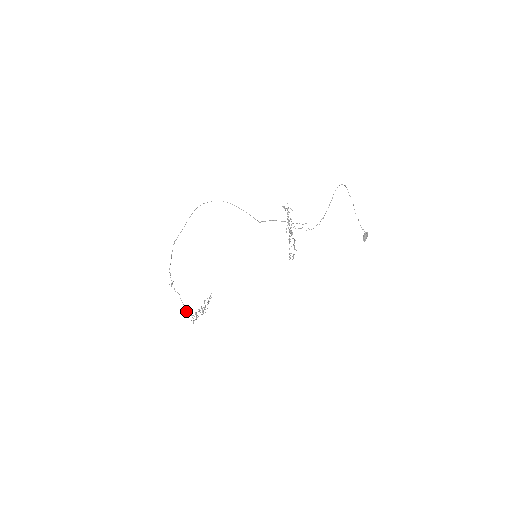
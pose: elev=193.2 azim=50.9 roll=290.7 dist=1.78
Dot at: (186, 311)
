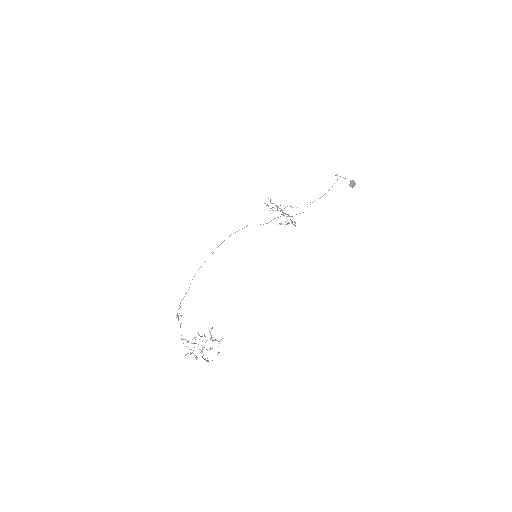
Dot at: occluded
